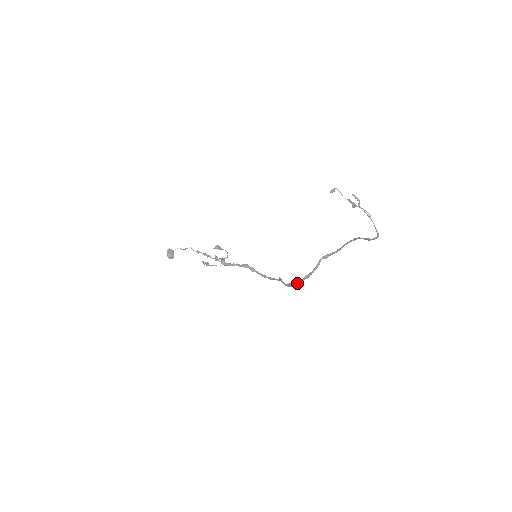
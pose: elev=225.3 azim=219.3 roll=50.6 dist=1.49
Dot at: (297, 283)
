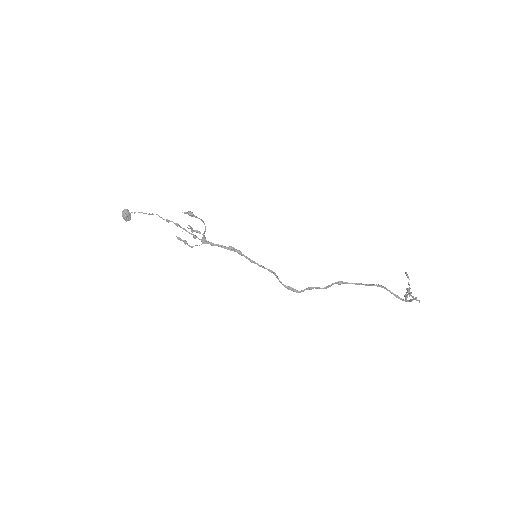
Dot at: (300, 291)
